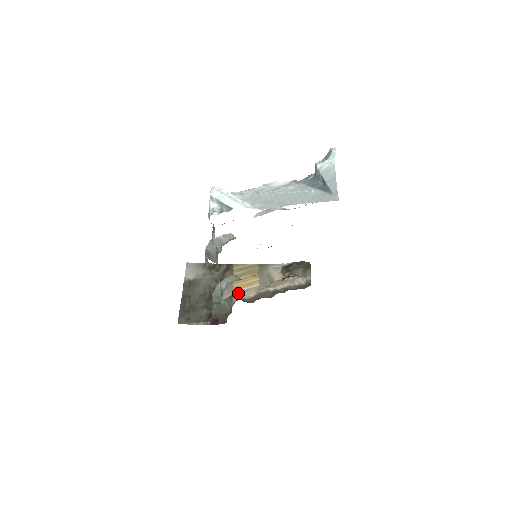
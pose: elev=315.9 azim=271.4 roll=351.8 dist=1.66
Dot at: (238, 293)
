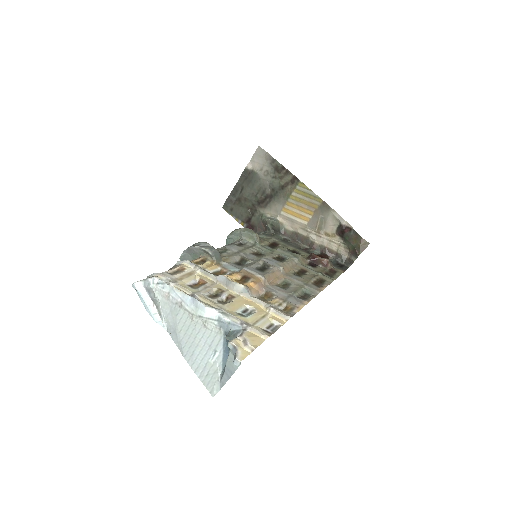
Dot at: (283, 217)
